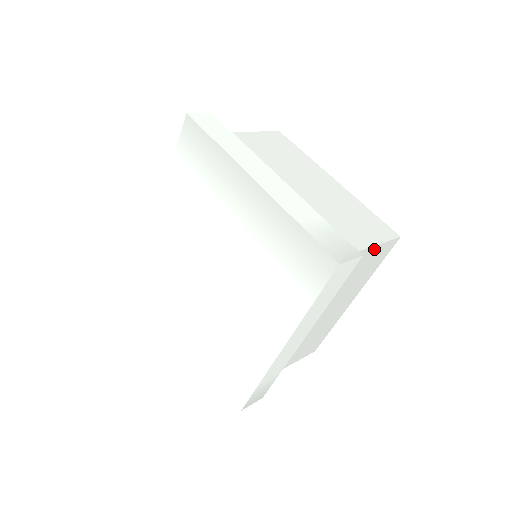
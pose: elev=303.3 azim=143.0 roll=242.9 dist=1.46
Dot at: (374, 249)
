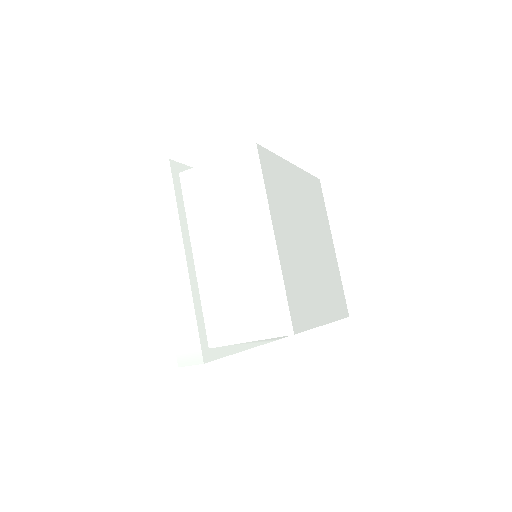
Dot at: occluded
